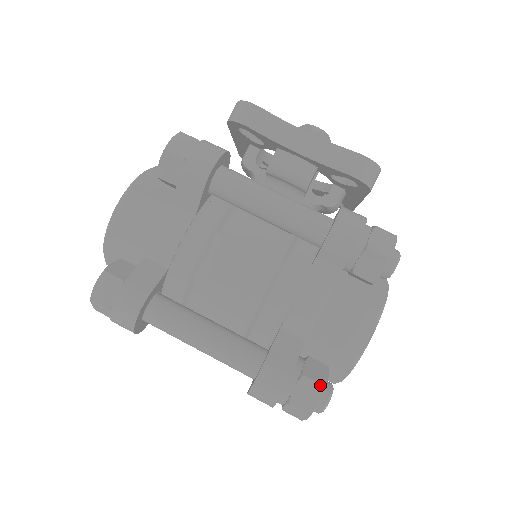
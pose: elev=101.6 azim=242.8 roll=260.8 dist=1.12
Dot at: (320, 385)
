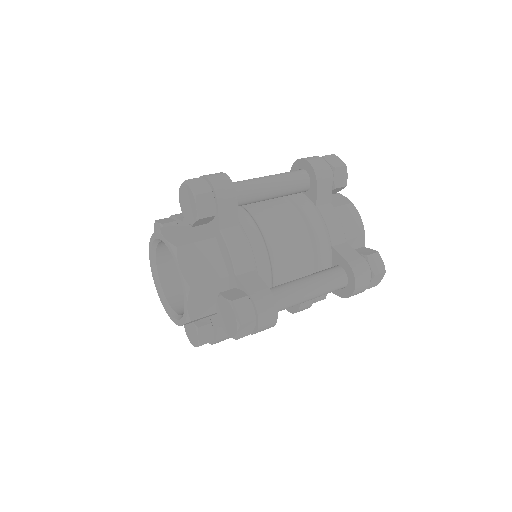
Dot at: occluded
